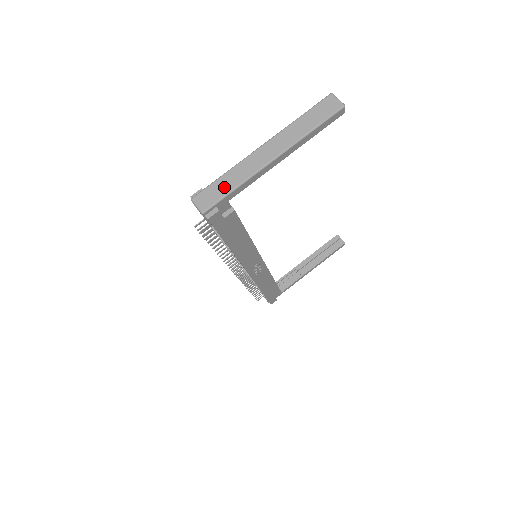
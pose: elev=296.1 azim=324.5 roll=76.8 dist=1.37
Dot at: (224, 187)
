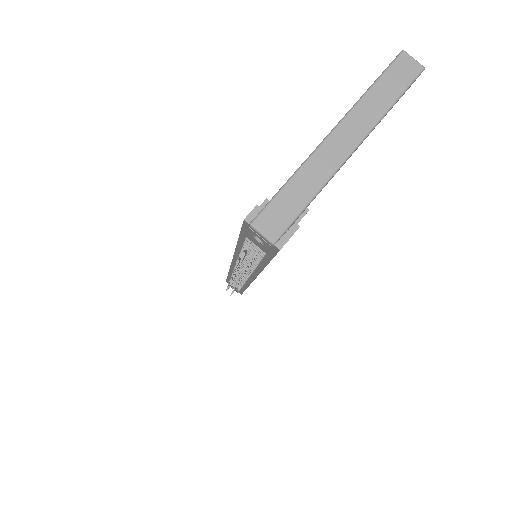
Dot at: (295, 200)
